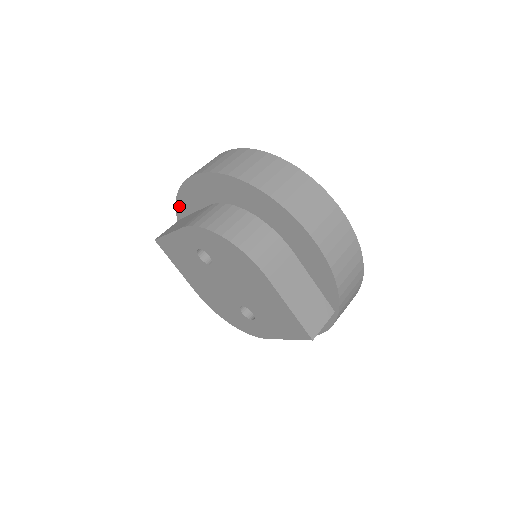
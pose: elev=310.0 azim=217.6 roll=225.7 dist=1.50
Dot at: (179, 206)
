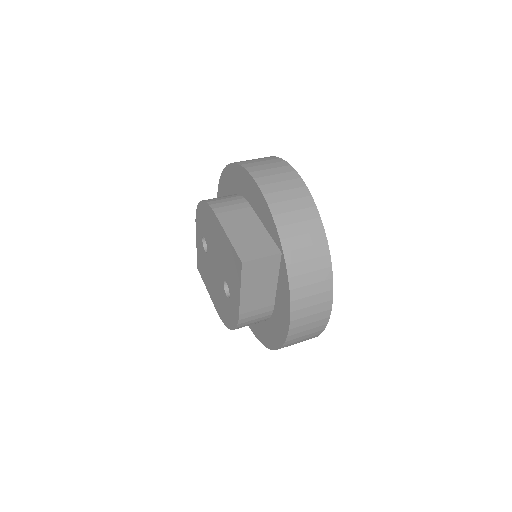
Dot at: occluded
